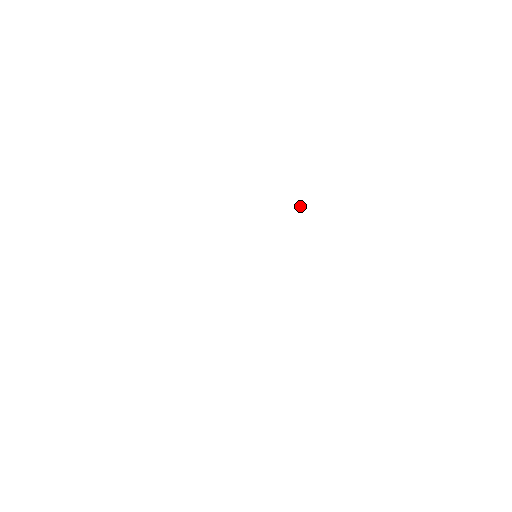
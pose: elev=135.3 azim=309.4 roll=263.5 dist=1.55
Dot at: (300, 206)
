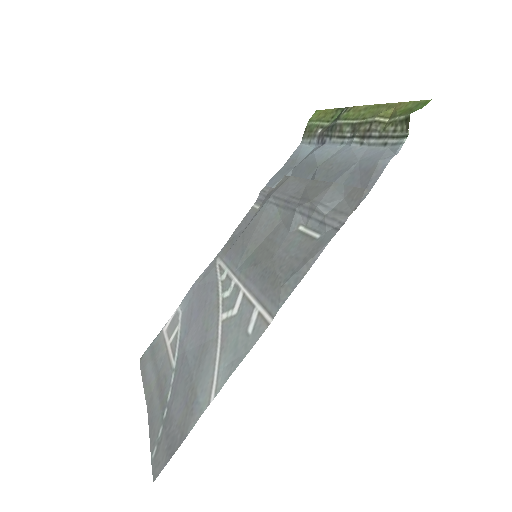
Dot at: (329, 202)
